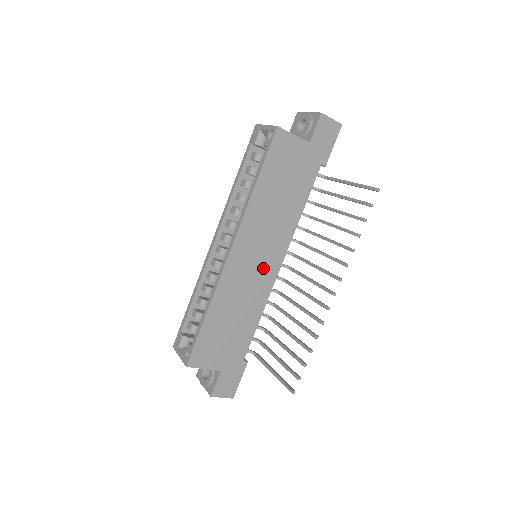
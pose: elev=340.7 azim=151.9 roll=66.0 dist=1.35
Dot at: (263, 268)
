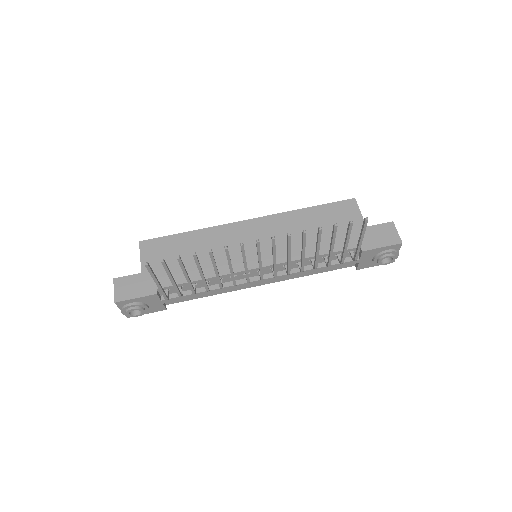
Dot at: (249, 253)
